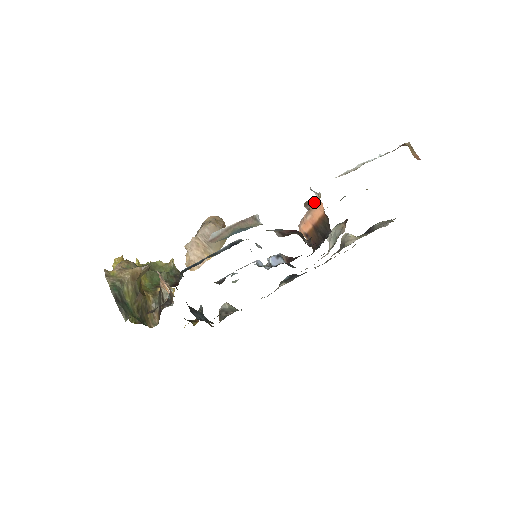
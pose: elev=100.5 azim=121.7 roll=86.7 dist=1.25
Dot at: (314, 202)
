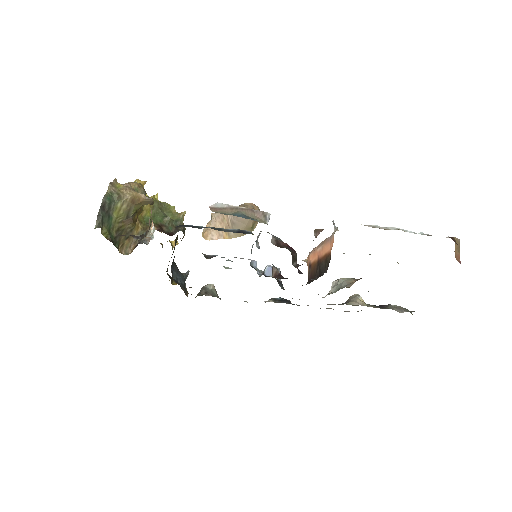
Dot at: (330, 236)
